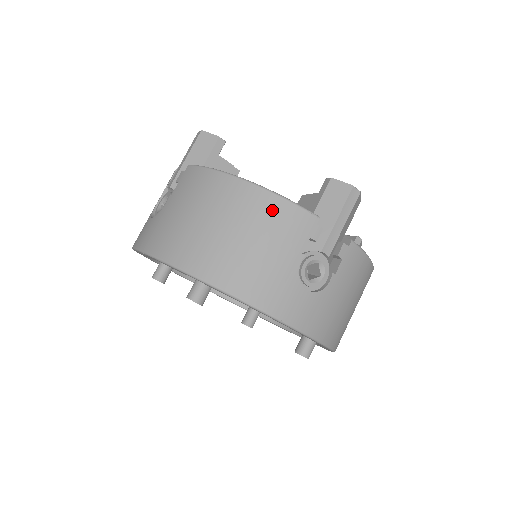
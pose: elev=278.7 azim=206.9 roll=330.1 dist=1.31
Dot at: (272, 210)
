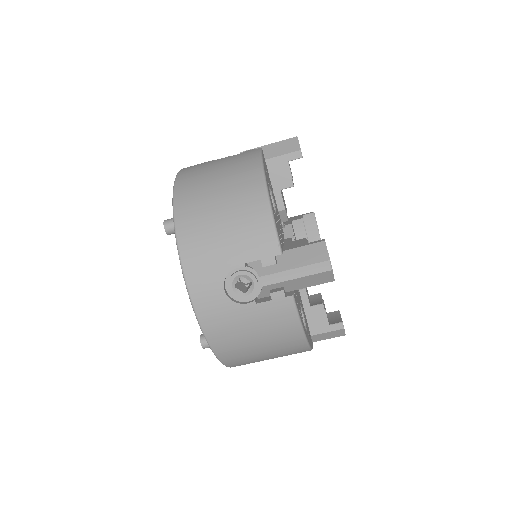
Dot at: (256, 216)
